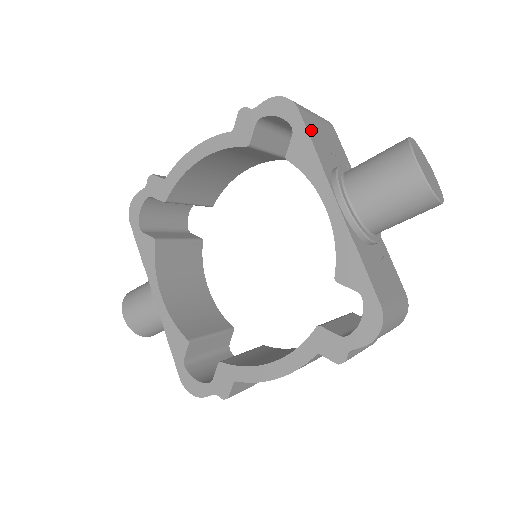
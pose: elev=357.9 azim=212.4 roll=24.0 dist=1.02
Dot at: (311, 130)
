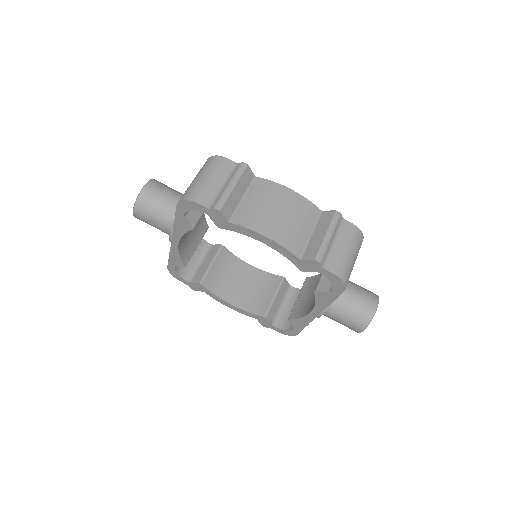
Dot at: occluded
